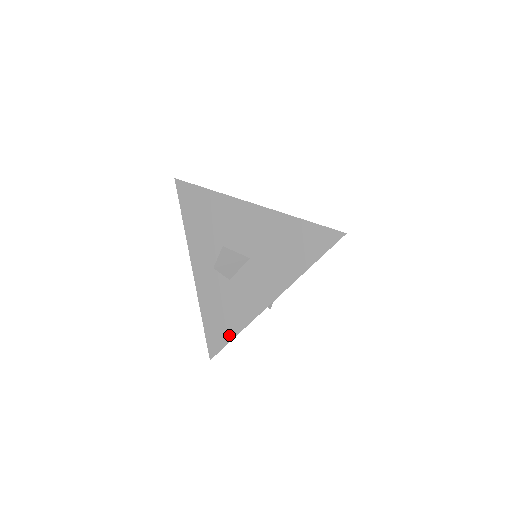
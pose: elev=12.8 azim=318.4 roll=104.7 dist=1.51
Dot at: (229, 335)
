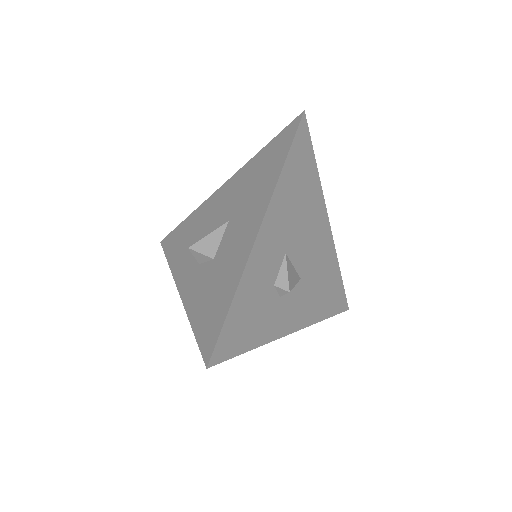
Dot at: (223, 312)
